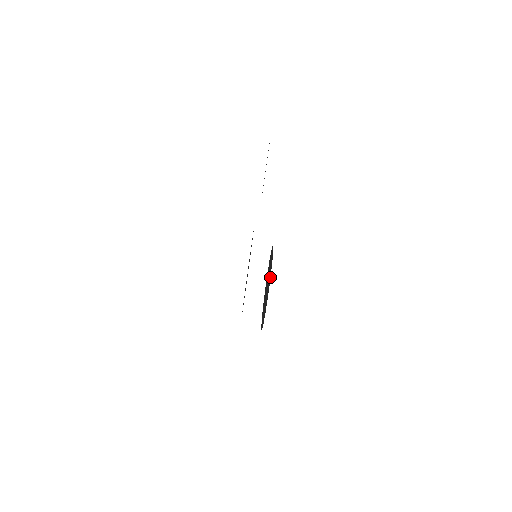
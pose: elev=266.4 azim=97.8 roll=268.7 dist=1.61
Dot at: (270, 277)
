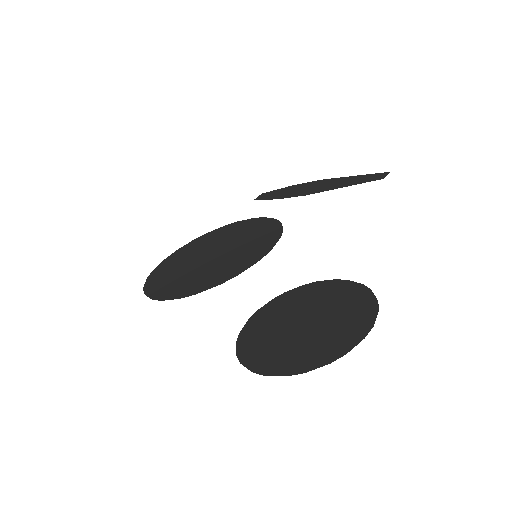
Dot at: (371, 328)
